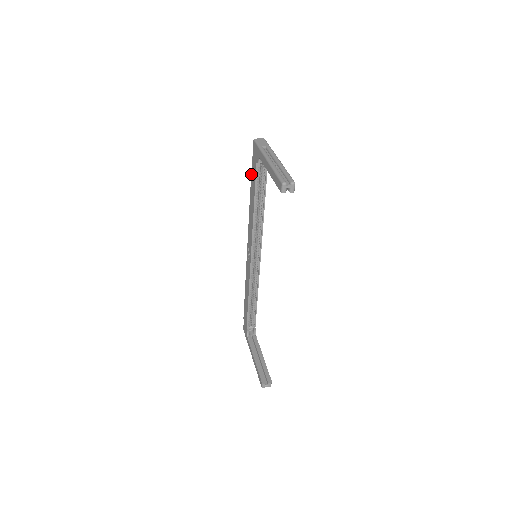
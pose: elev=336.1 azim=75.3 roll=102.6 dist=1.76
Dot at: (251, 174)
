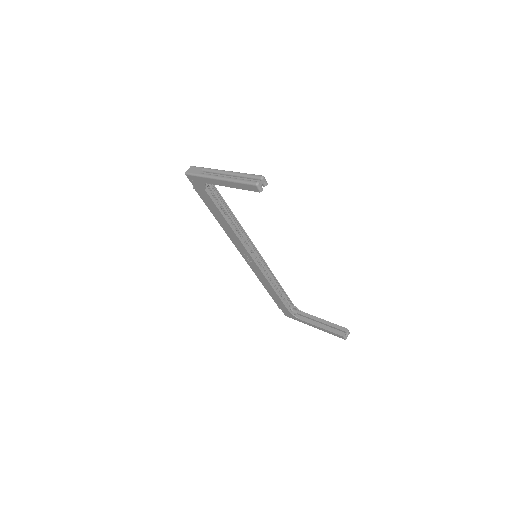
Dot at: (203, 201)
